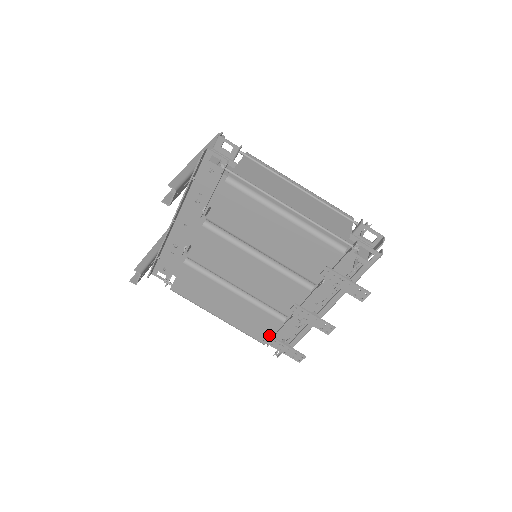
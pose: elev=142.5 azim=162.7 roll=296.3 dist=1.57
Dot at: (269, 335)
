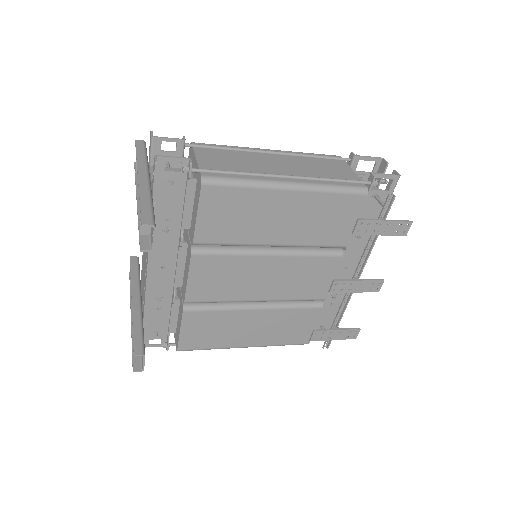
Dot at: (314, 331)
